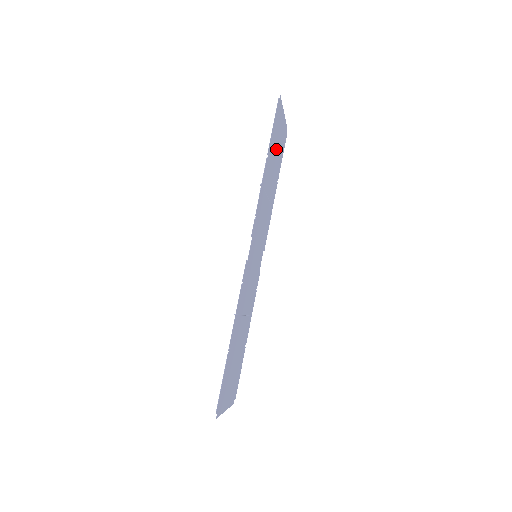
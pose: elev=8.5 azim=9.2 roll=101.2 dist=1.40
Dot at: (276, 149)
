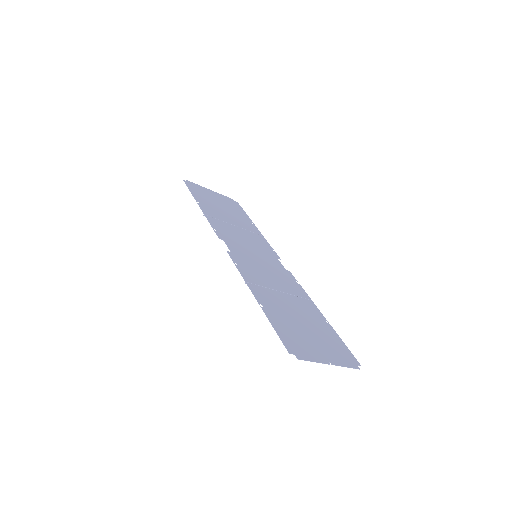
Dot at: (218, 204)
